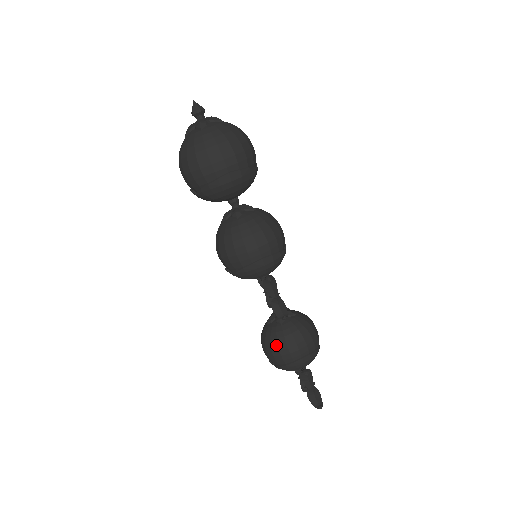
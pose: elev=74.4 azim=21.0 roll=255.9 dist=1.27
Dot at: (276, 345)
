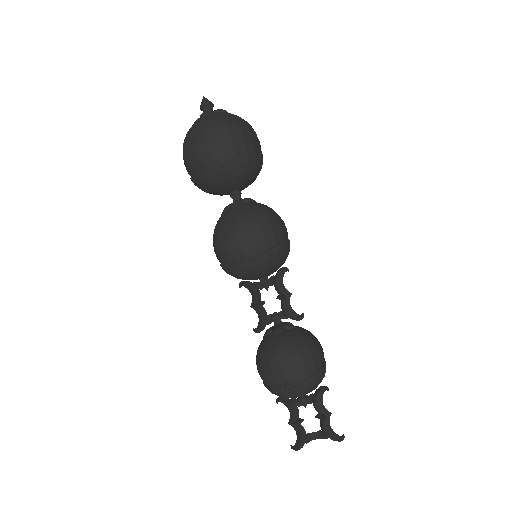
Dot at: (305, 346)
